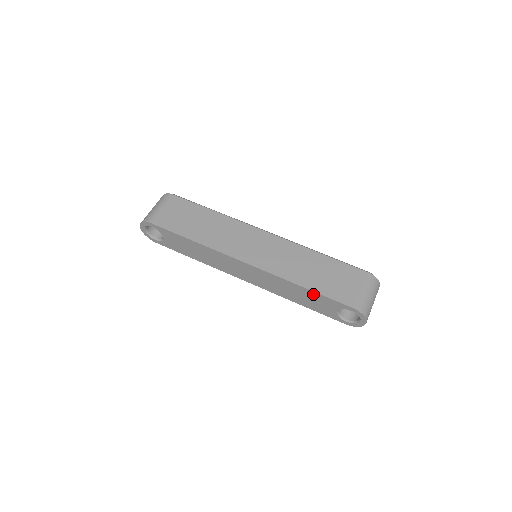
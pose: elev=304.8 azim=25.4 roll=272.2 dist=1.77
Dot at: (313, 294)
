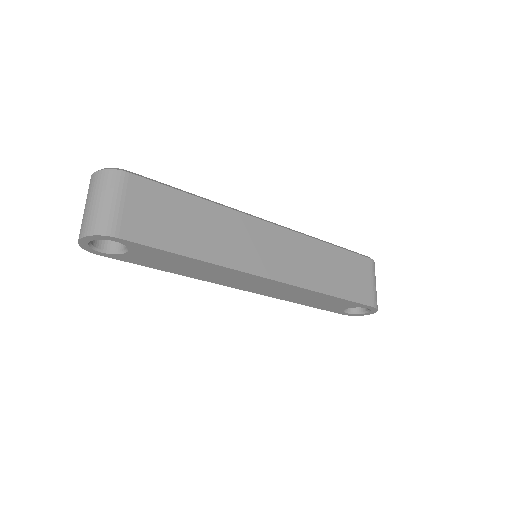
Dot at: (336, 299)
